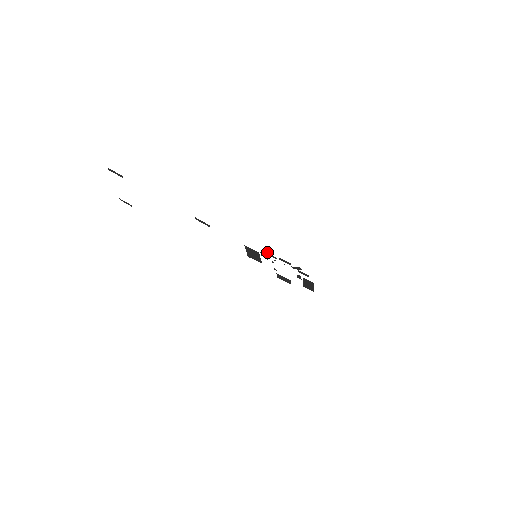
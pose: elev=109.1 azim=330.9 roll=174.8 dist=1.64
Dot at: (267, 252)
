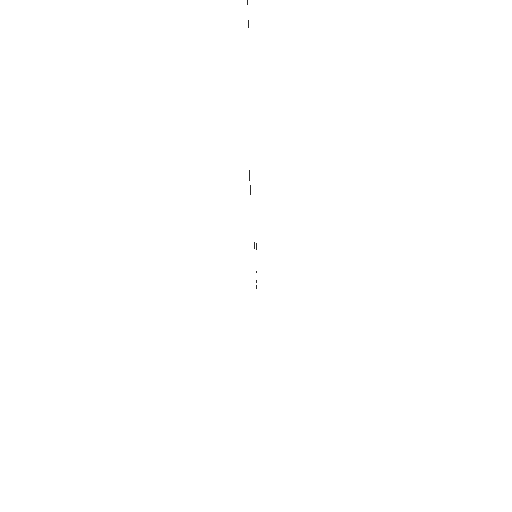
Dot at: occluded
